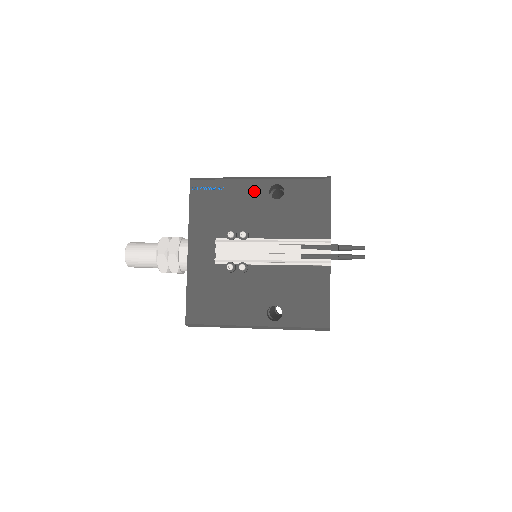
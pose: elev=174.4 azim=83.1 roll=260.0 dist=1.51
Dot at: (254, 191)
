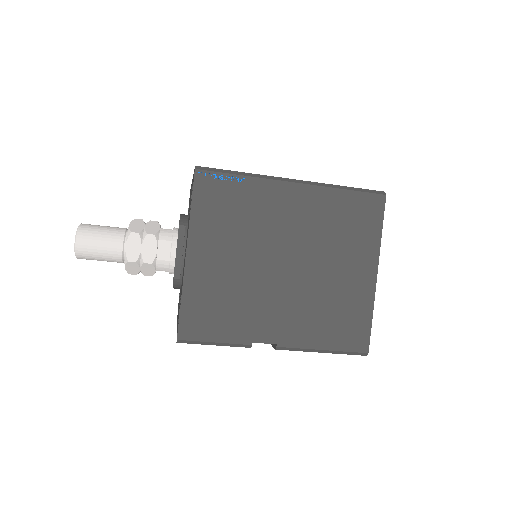
Dot at: occluded
